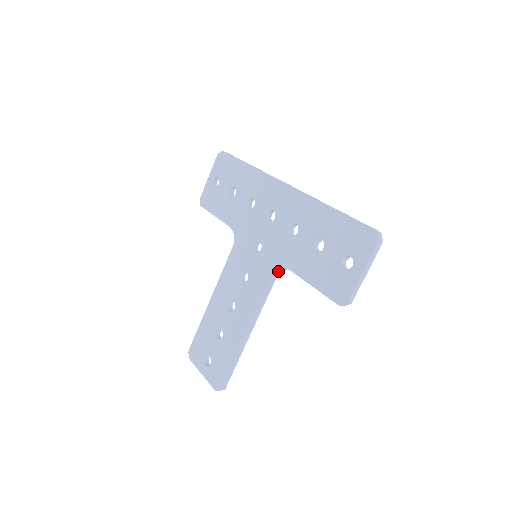
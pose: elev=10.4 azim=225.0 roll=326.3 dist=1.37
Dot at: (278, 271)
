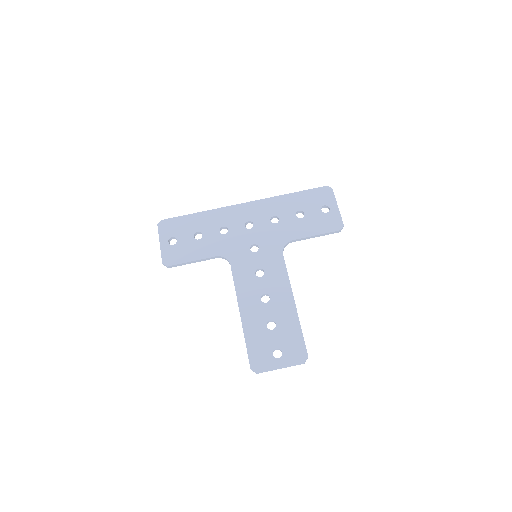
Dot at: (283, 249)
